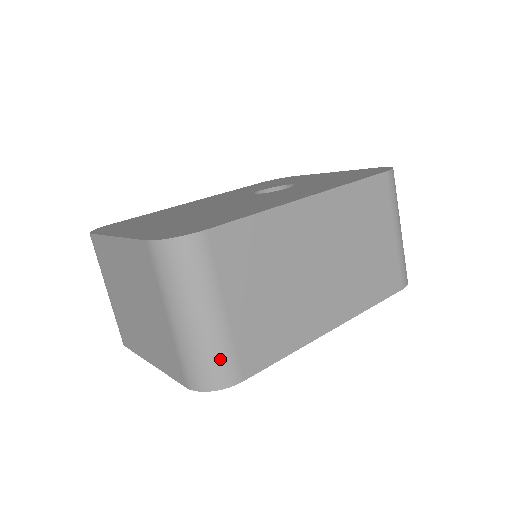
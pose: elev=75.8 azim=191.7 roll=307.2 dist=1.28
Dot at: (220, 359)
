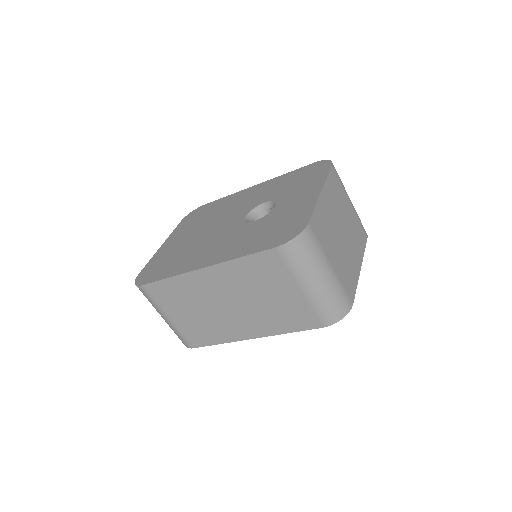
Dot at: (178, 336)
